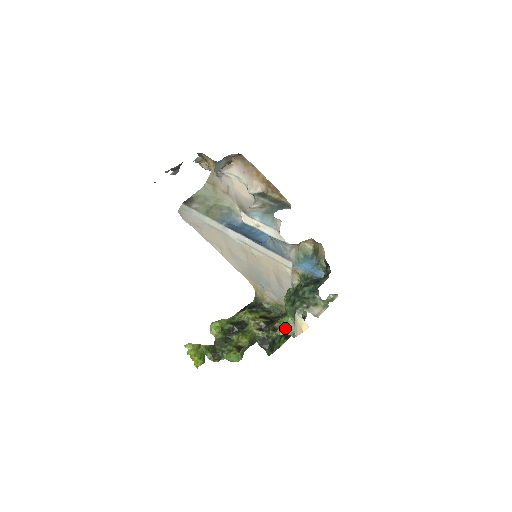
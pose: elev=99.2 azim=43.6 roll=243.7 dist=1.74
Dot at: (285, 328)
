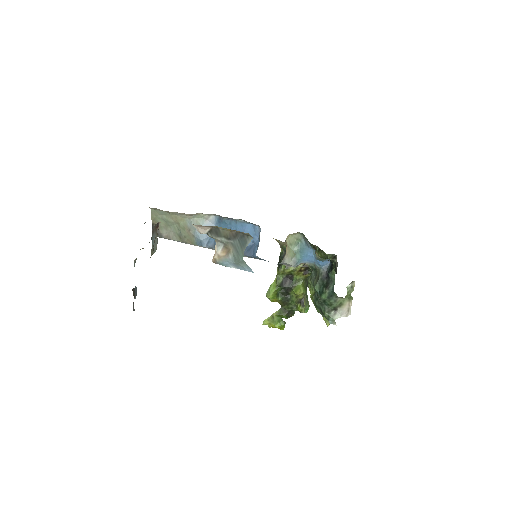
Dot at: occluded
